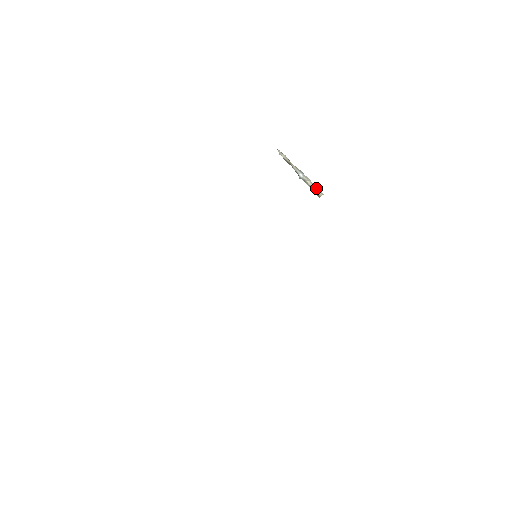
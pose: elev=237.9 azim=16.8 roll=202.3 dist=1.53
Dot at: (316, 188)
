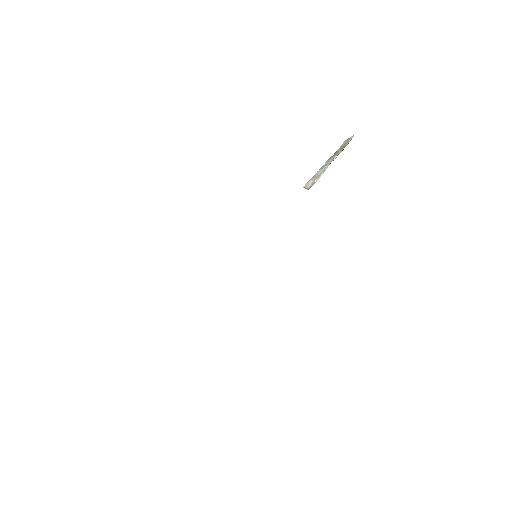
Dot at: (310, 179)
